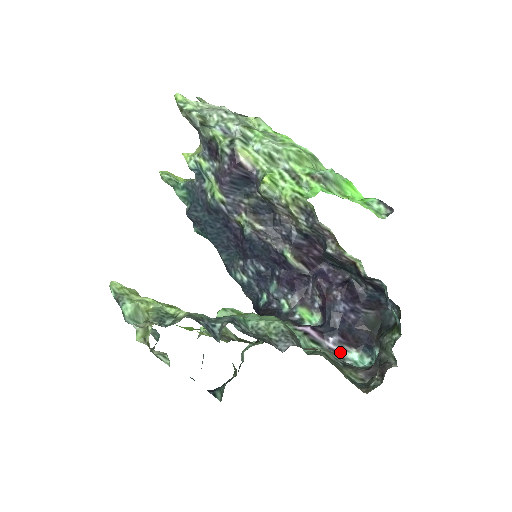
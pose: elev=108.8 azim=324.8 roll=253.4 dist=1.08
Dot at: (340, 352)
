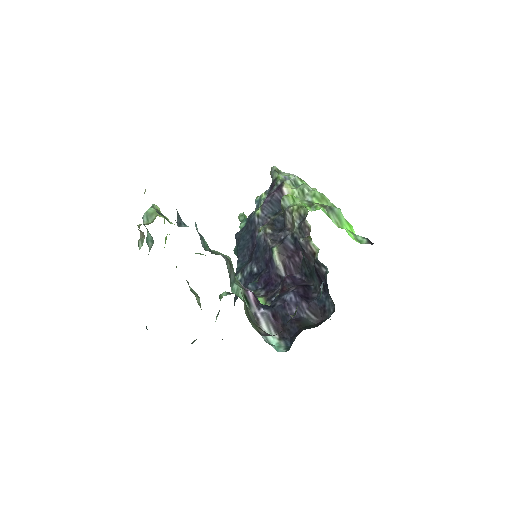
Dot at: (263, 327)
